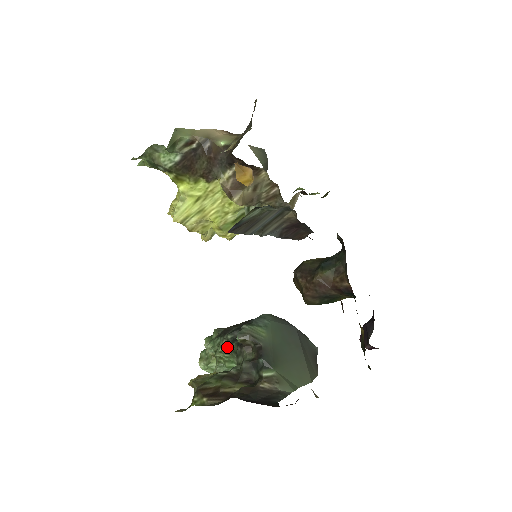
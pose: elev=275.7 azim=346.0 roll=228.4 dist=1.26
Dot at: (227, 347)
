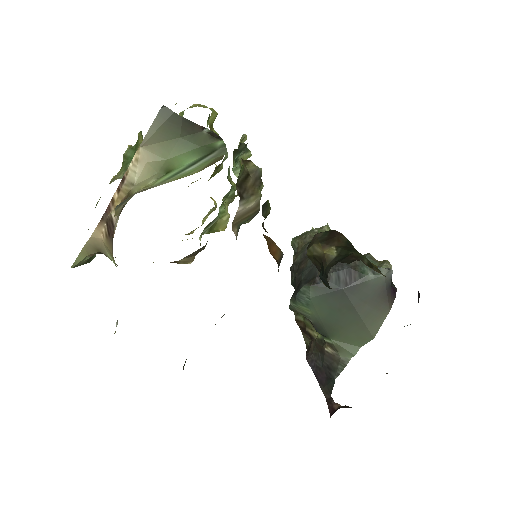
Dot at: occluded
